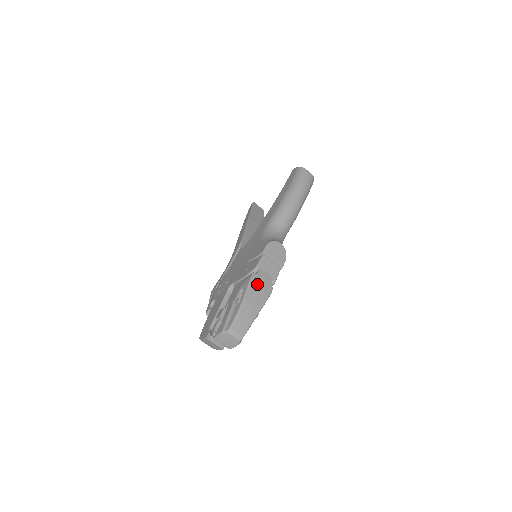
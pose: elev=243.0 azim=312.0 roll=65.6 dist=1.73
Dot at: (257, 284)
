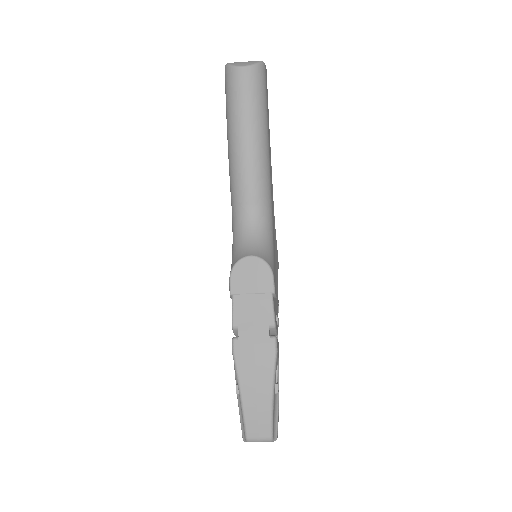
Dot at: (246, 354)
